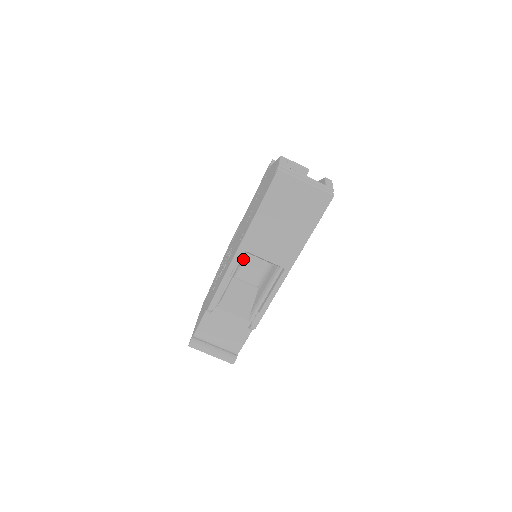
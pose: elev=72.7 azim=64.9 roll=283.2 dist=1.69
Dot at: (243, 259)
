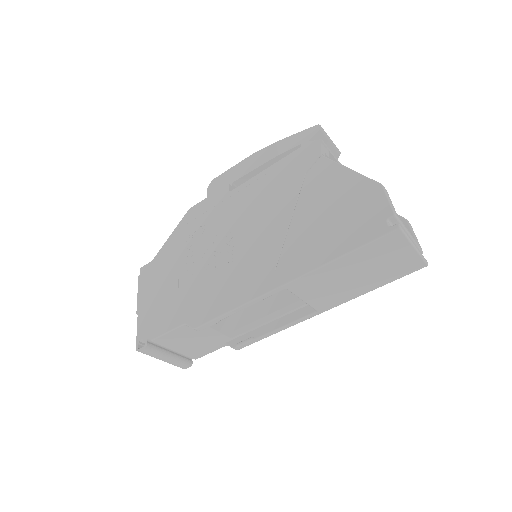
Dot at: occluded
